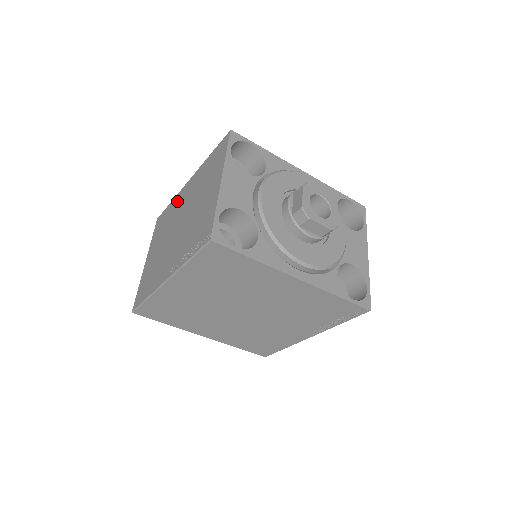
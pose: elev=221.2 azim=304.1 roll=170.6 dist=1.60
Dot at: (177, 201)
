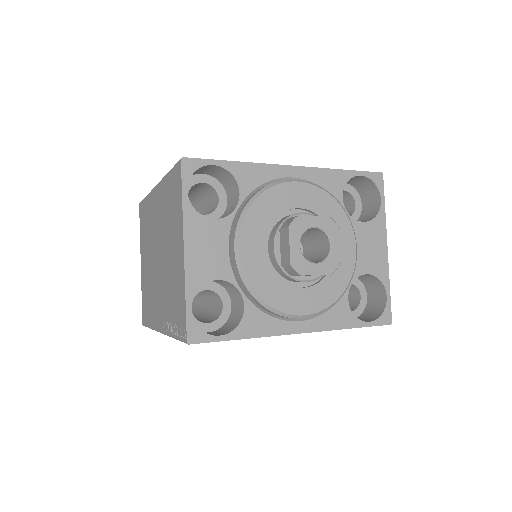
Dot at: (151, 207)
